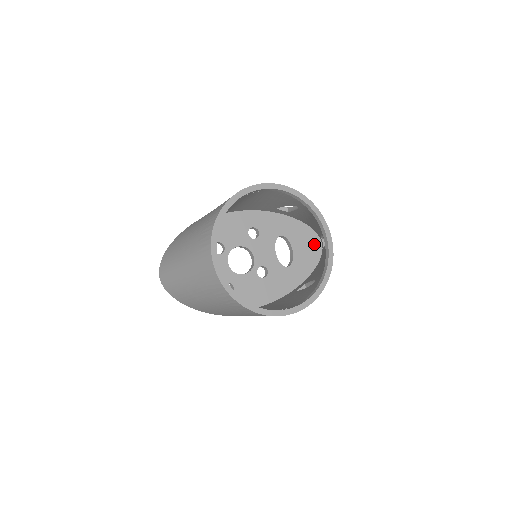
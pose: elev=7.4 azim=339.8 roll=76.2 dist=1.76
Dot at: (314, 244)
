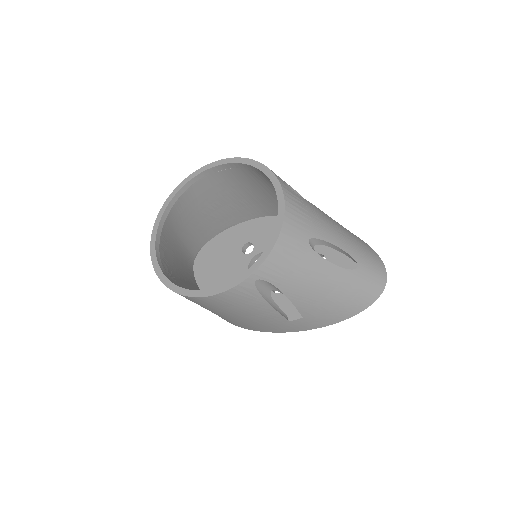
Dot at: occluded
